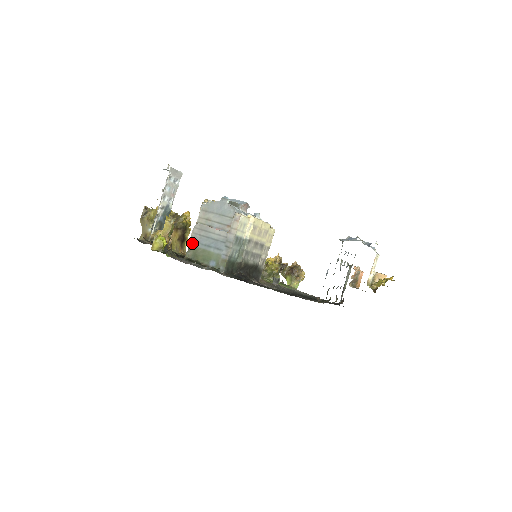
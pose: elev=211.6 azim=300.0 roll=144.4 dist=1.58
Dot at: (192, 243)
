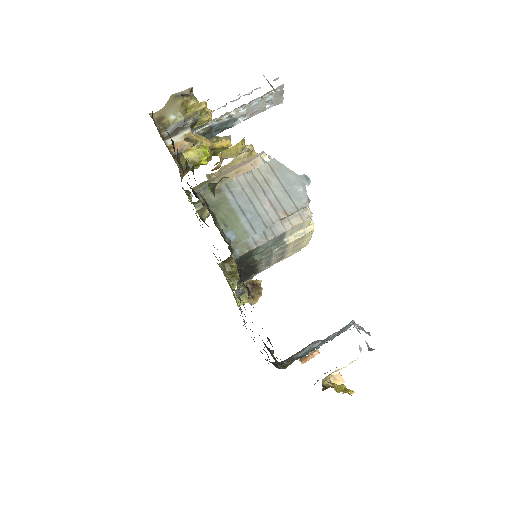
Dot at: (225, 188)
